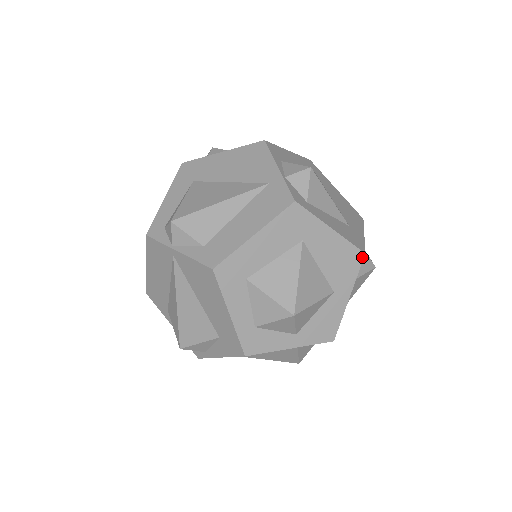
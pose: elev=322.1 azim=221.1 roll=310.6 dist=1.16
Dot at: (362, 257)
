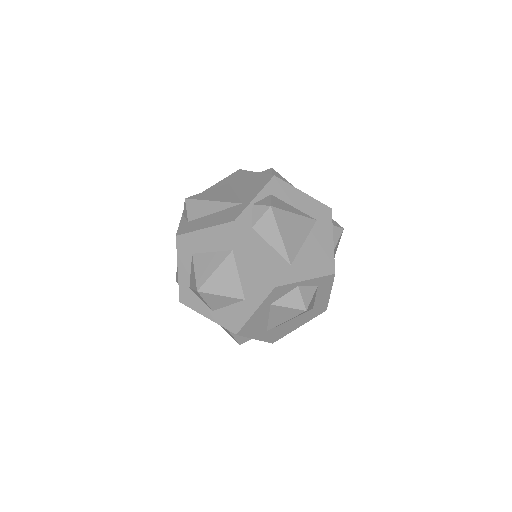
Dot at: (272, 288)
